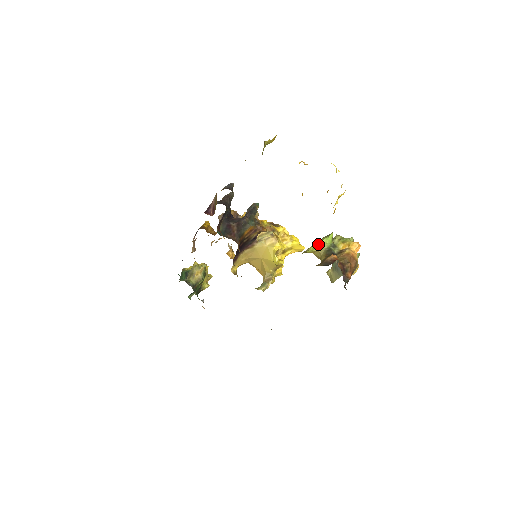
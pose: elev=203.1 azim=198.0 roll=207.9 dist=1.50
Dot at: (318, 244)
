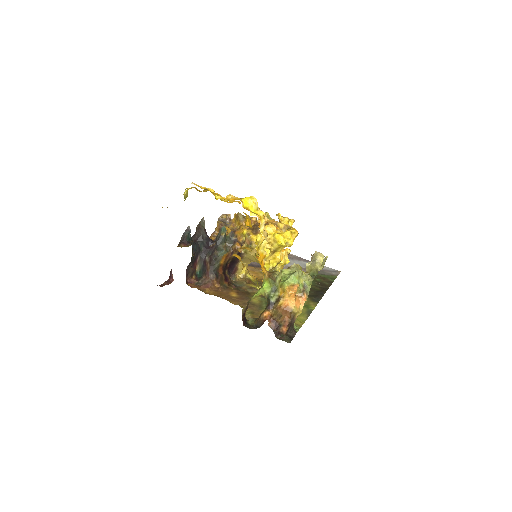
Dot at: (259, 292)
